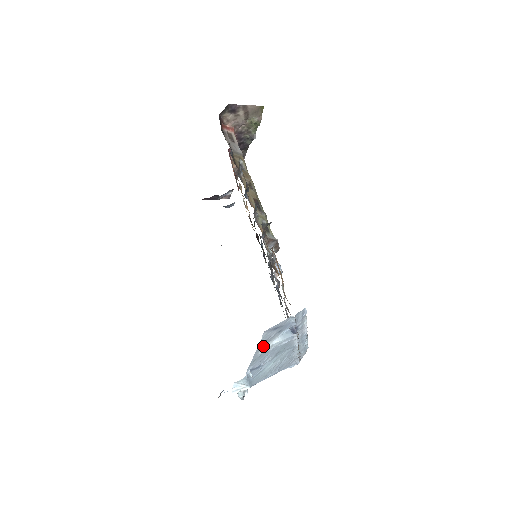
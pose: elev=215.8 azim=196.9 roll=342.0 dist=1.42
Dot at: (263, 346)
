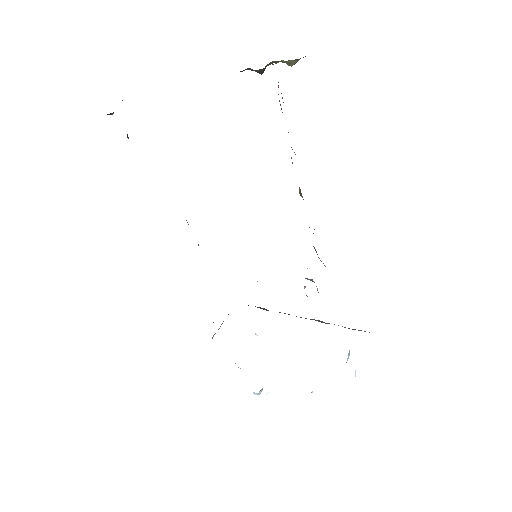
Dot at: occluded
